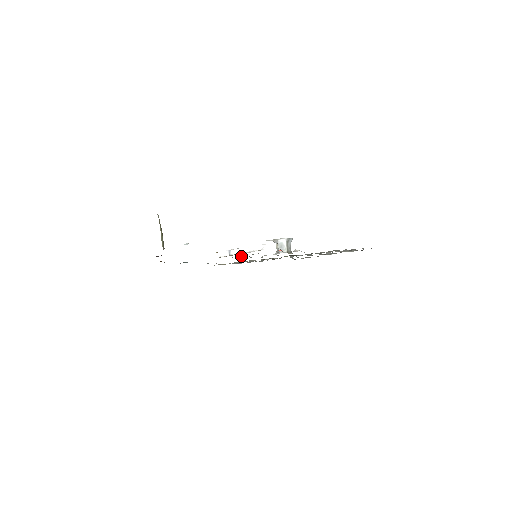
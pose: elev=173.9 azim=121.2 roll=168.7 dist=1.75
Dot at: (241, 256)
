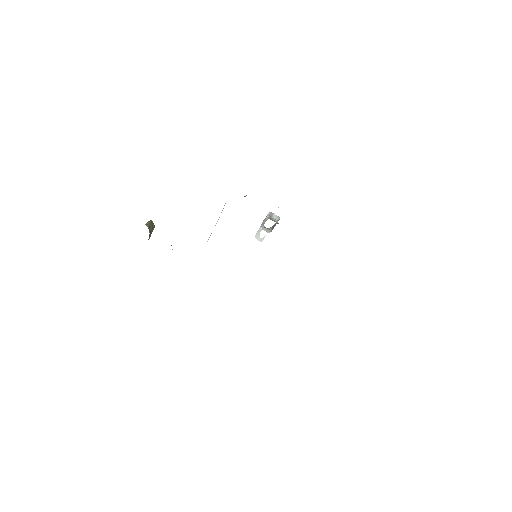
Dot at: occluded
